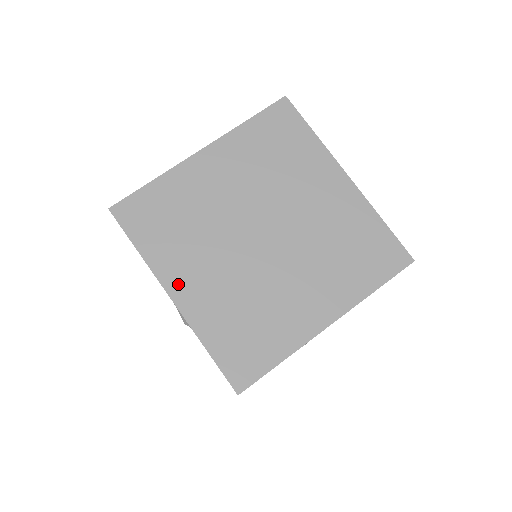
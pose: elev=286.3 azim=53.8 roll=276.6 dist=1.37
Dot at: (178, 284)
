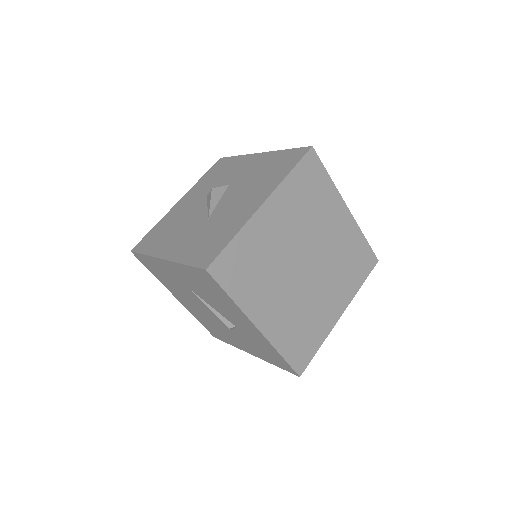
Dot at: (260, 316)
